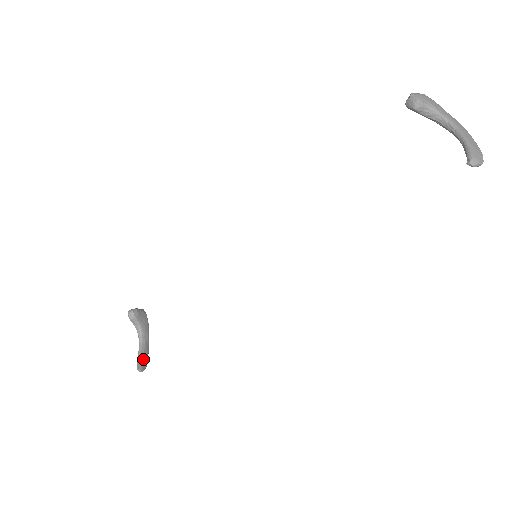
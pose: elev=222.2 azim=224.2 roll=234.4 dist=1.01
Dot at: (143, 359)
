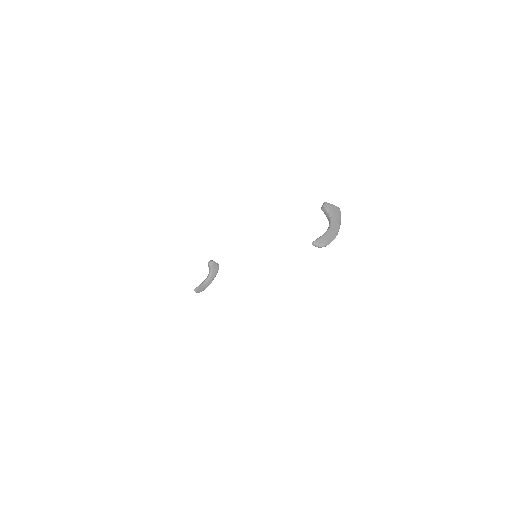
Dot at: (201, 287)
